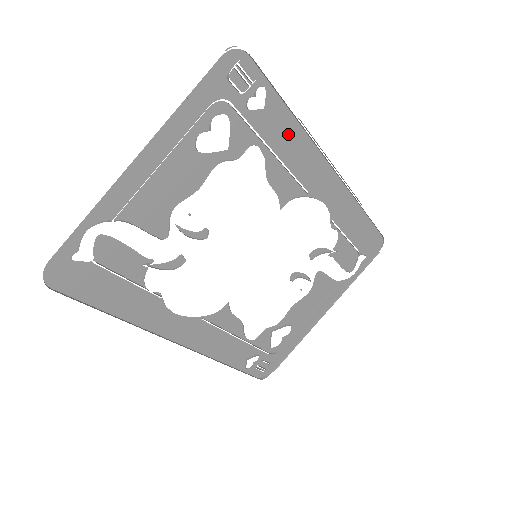
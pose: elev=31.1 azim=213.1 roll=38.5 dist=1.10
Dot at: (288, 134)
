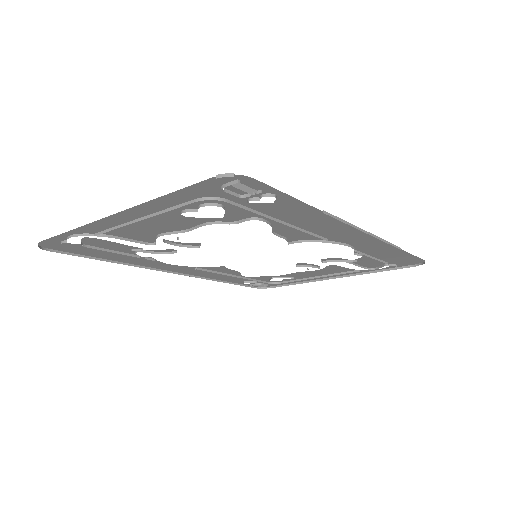
Dot at: (306, 215)
